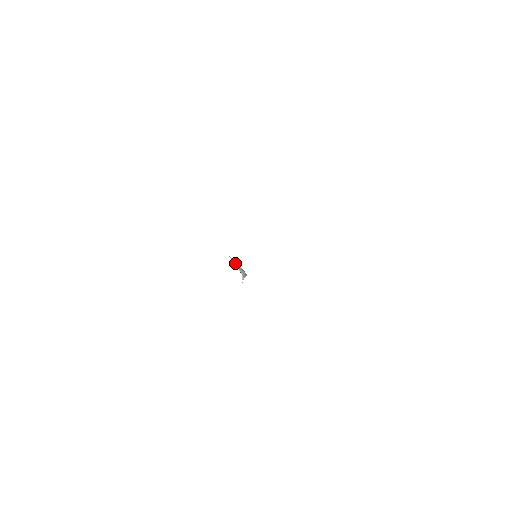
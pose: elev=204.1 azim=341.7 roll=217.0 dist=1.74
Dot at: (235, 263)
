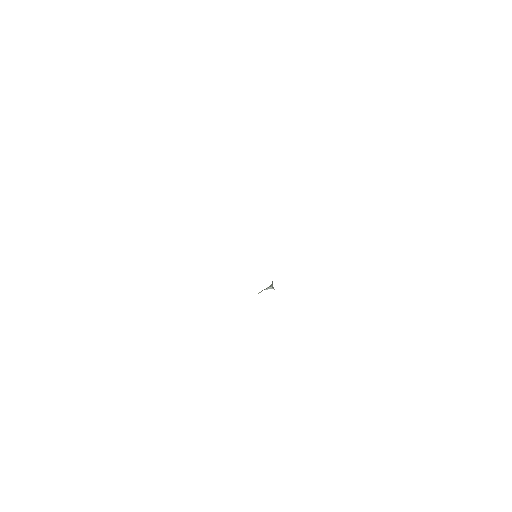
Dot at: (264, 289)
